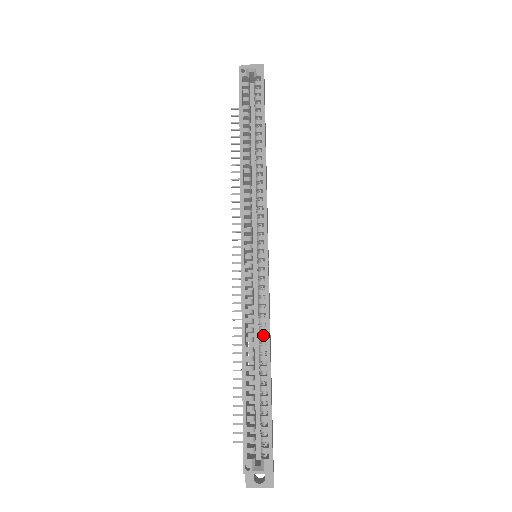
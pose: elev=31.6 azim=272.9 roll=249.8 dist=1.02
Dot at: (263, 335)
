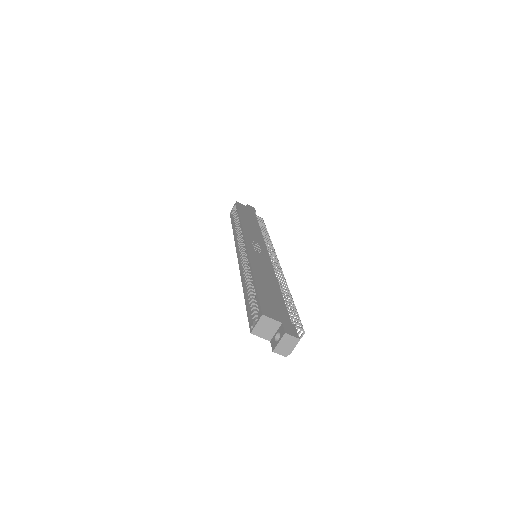
Dot at: occluded
